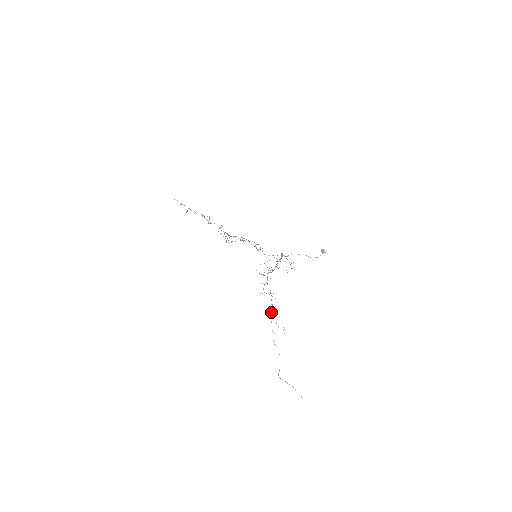
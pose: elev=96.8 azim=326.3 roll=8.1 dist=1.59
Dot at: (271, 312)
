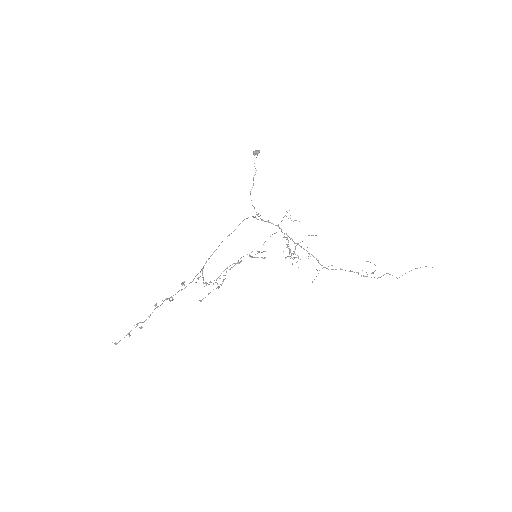
Dot at: (358, 274)
